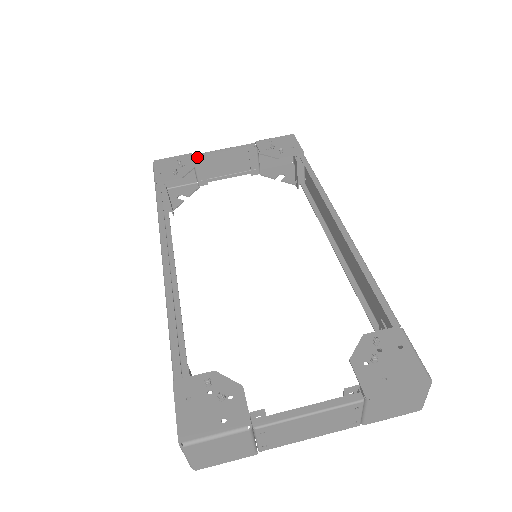
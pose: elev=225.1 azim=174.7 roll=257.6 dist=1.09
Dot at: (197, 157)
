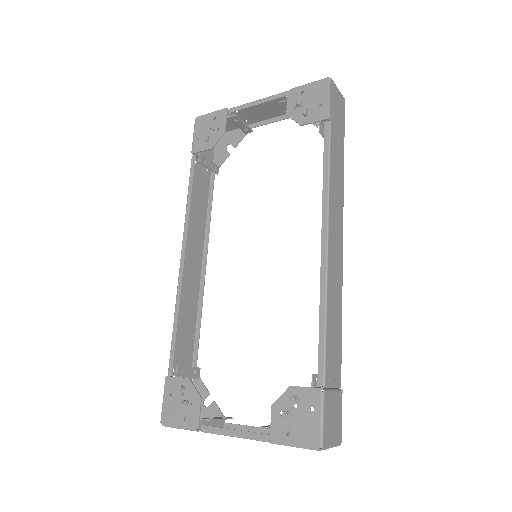
Dot at: (234, 110)
